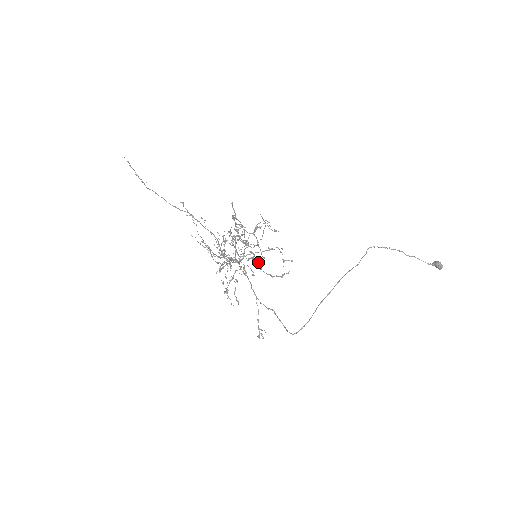
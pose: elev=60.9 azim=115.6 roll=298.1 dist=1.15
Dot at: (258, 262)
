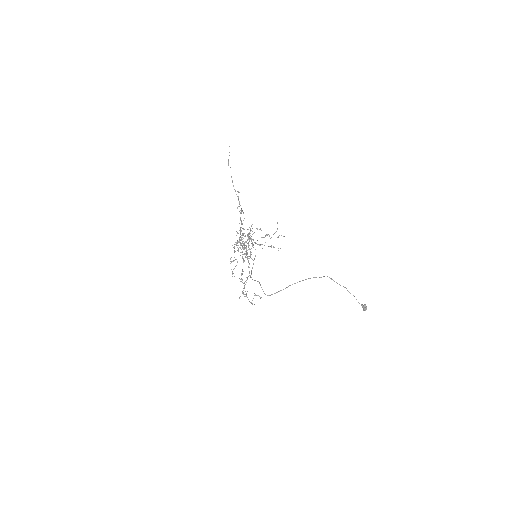
Dot at: occluded
